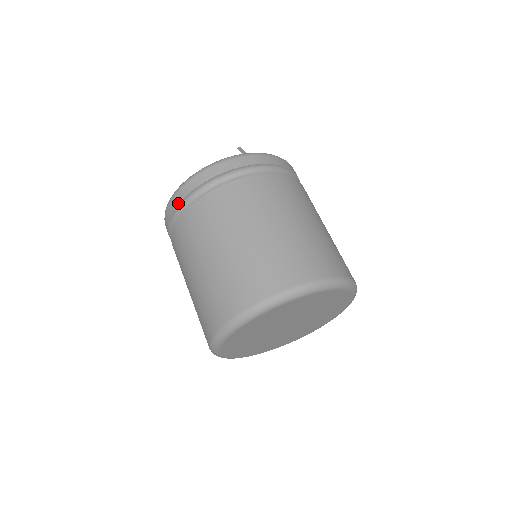
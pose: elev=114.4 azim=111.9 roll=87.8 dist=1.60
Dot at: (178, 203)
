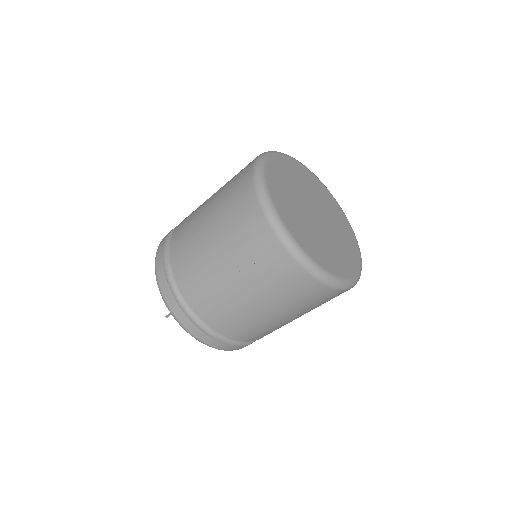
Dot at: (162, 257)
